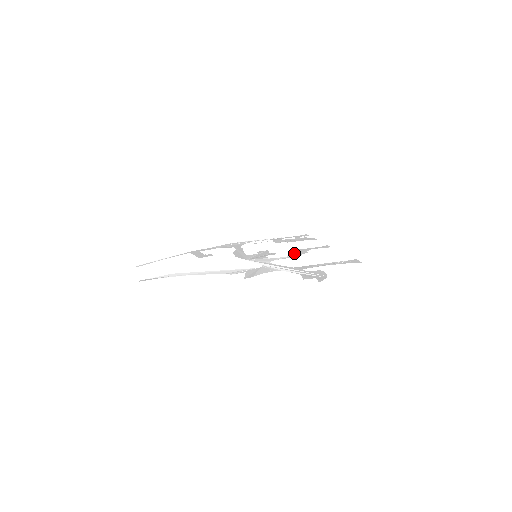
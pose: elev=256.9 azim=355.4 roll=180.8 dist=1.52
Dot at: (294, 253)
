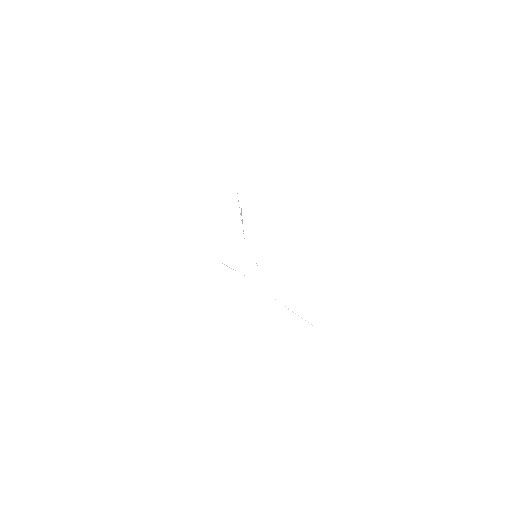
Dot at: occluded
